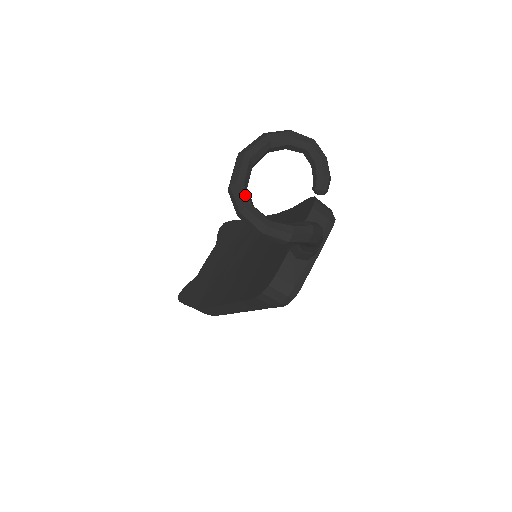
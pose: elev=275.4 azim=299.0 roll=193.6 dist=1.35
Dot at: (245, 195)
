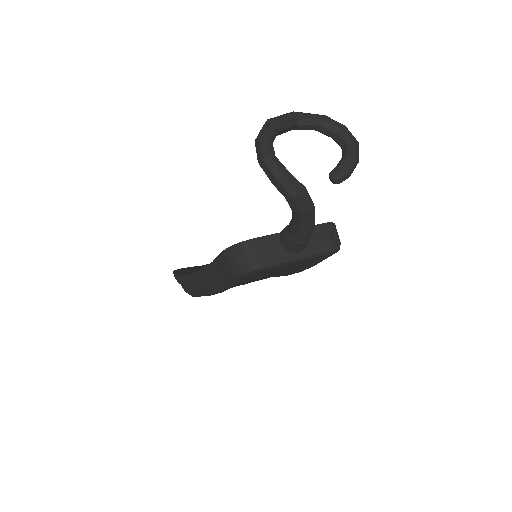
Dot at: (272, 129)
